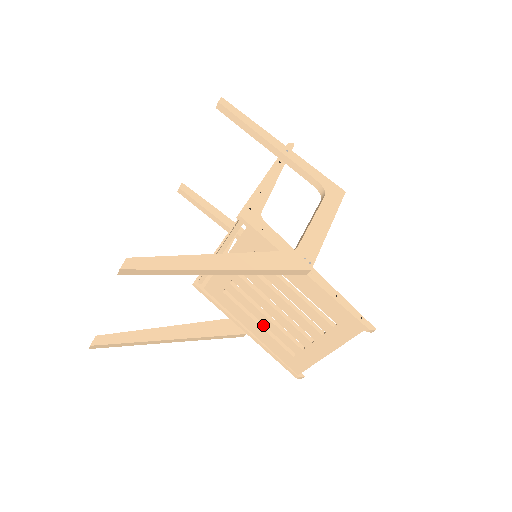
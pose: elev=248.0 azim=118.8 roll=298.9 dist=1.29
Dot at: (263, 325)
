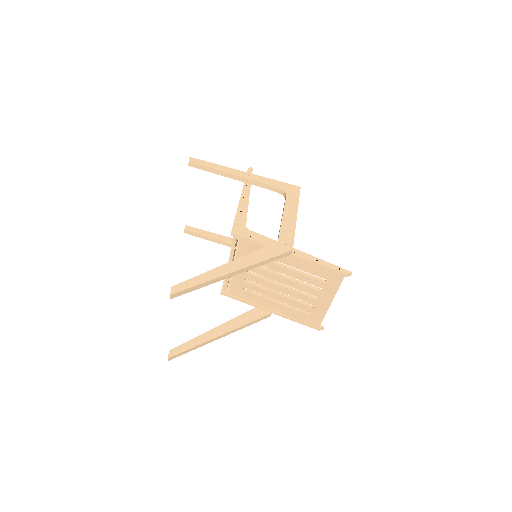
Dot at: (280, 302)
